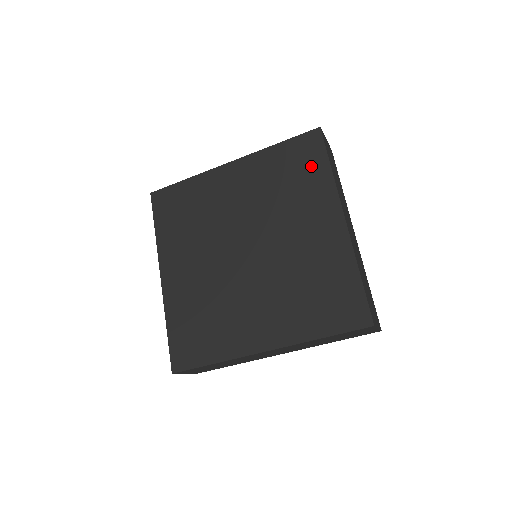
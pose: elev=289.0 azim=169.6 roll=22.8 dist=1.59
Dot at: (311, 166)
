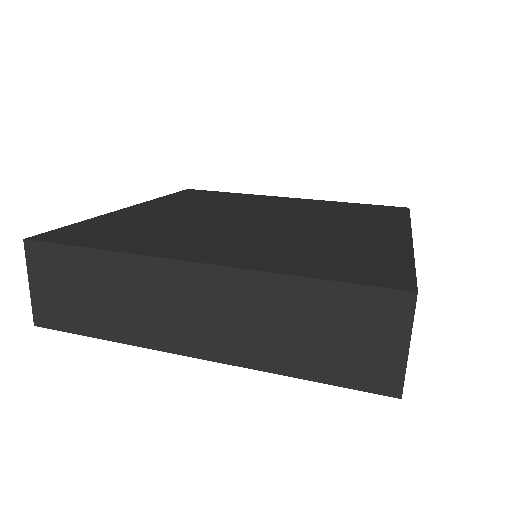
Dot at: (385, 214)
